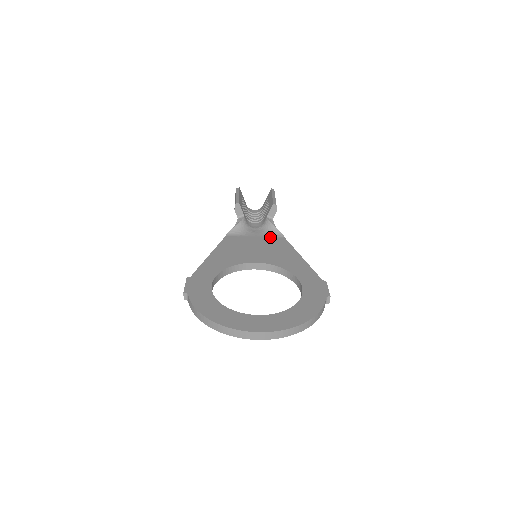
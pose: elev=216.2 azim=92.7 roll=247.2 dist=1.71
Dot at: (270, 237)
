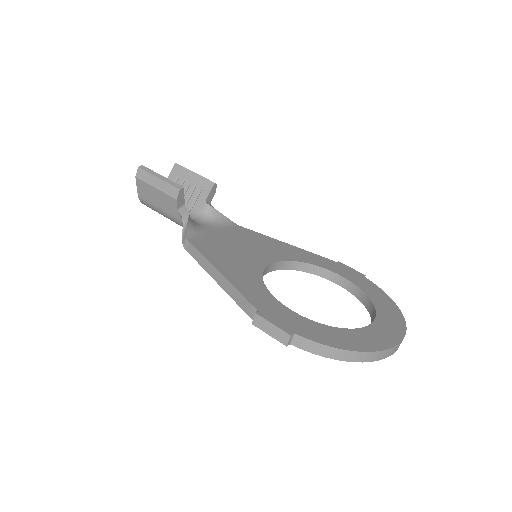
Dot at: (227, 228)
